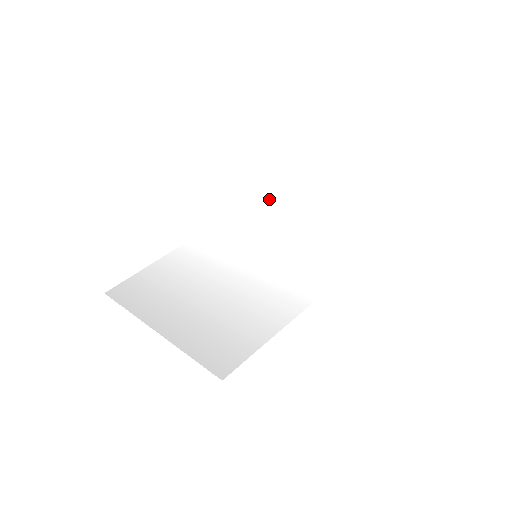
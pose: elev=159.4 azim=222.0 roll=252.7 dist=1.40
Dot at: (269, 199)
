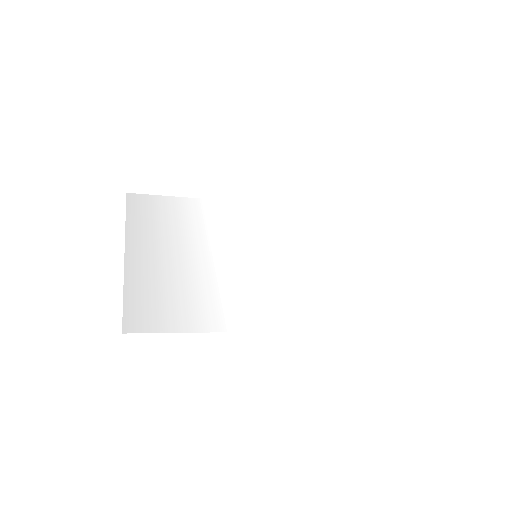
Dot at: (321, 215)
